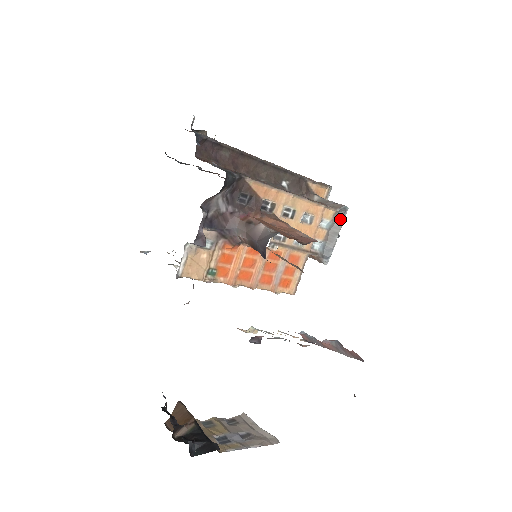
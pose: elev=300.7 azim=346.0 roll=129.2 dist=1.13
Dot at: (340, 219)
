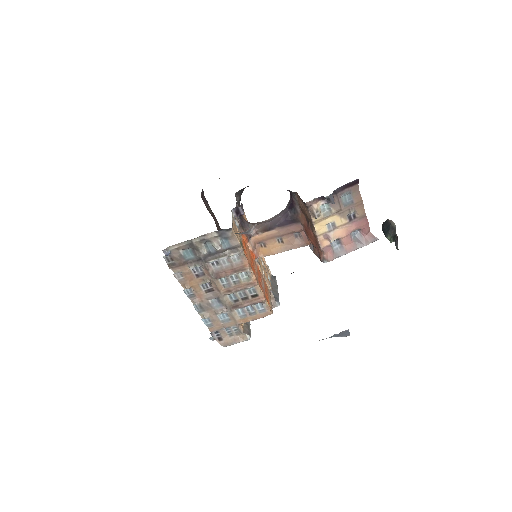
Dot at: (274, 281)
